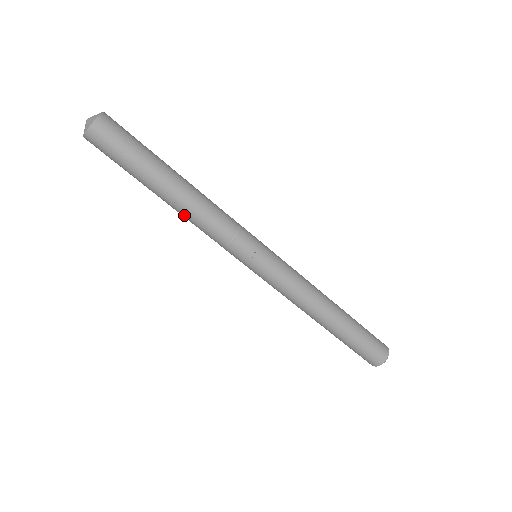
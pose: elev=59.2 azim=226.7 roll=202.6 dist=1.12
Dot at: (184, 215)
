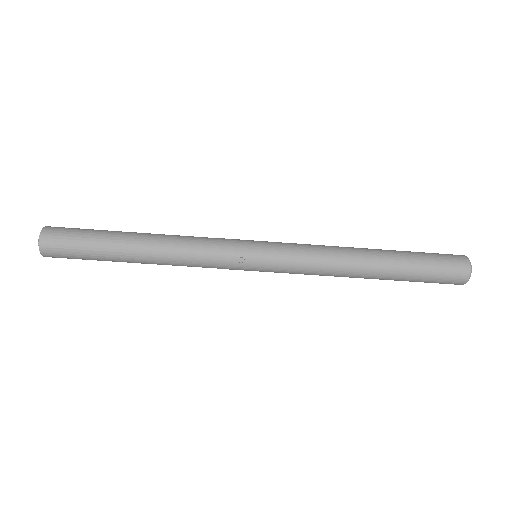
Dot at: occluded
